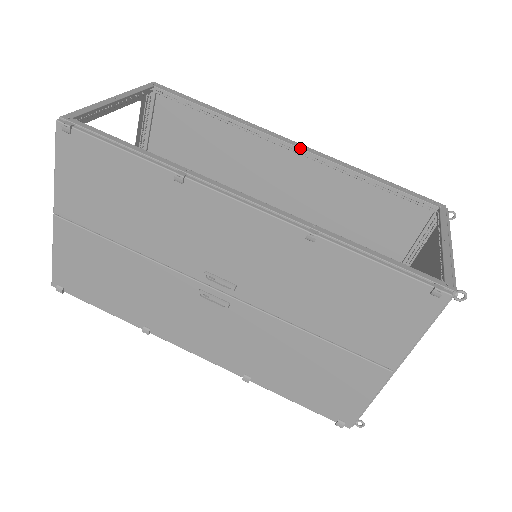
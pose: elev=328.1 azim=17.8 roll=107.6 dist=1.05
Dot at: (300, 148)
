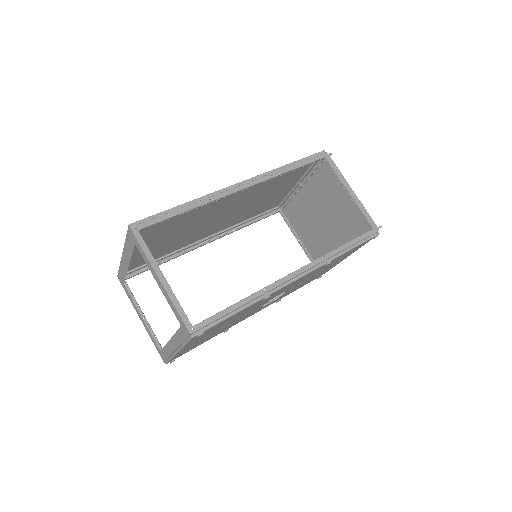
Dot at: (248, 187)
